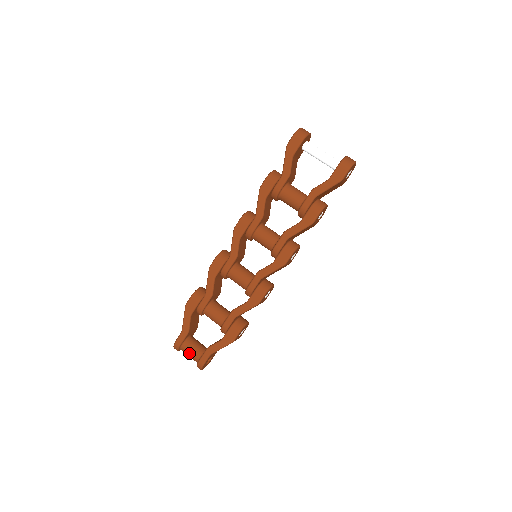
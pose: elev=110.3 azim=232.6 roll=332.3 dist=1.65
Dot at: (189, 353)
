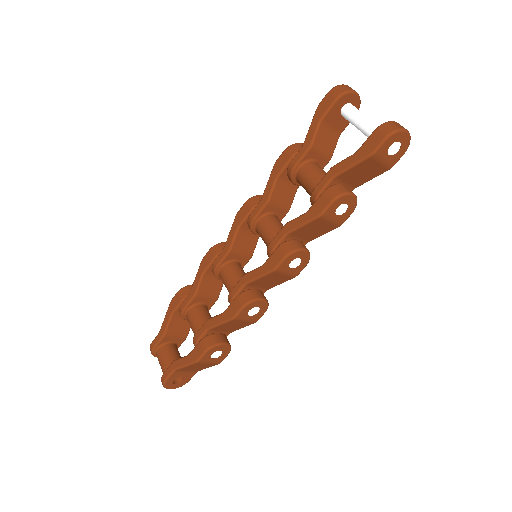
Dot at: (160, 362)
